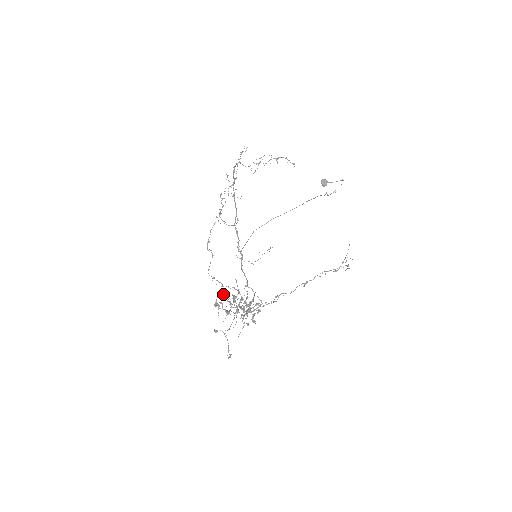
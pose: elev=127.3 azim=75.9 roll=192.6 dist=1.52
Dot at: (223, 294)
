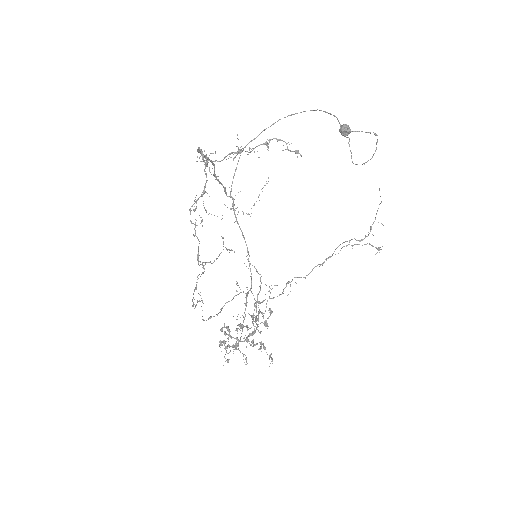
Dot at: occluded
